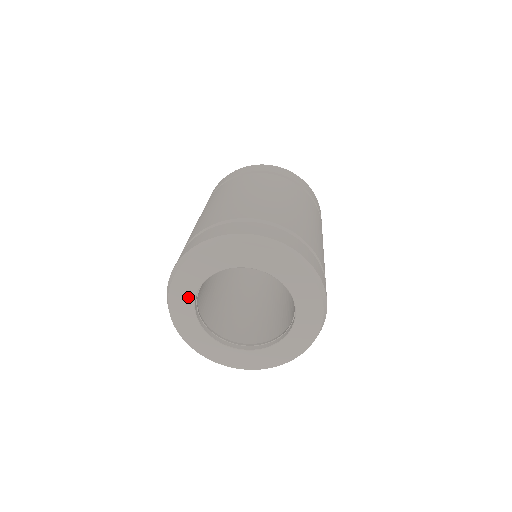
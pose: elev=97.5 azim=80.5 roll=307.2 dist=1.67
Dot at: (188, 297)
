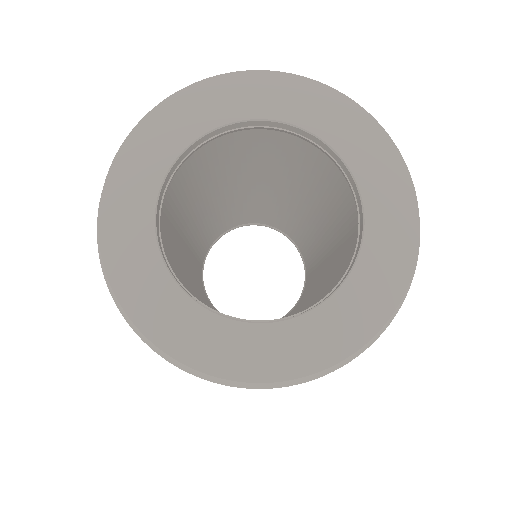
Dot at: (157, 162)
